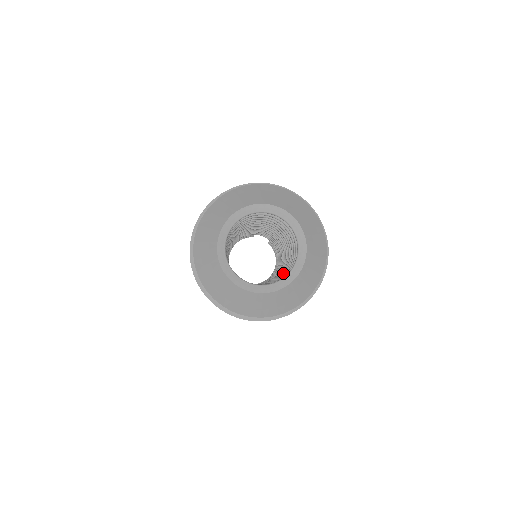
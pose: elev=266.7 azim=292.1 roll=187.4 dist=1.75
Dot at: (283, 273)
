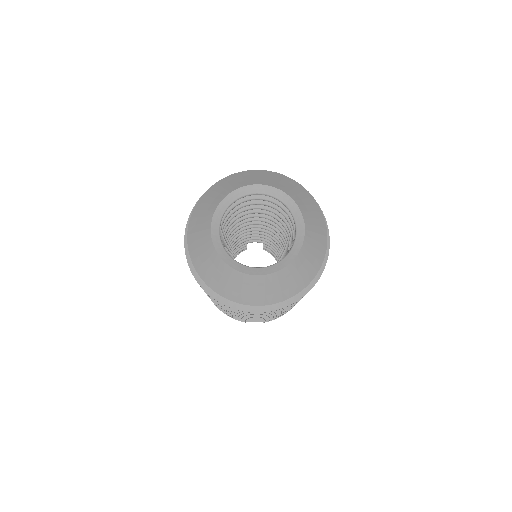
Dot at: occluded
